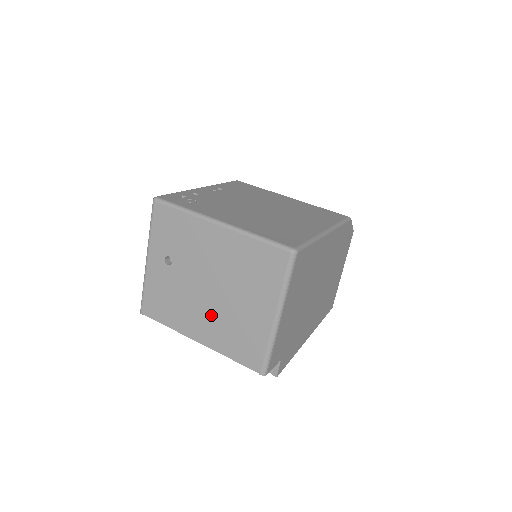
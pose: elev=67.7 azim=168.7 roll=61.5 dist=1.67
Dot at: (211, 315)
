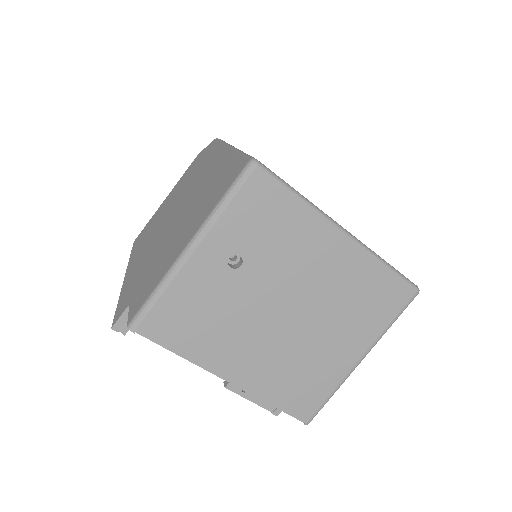
Dot at: (271, 348)
